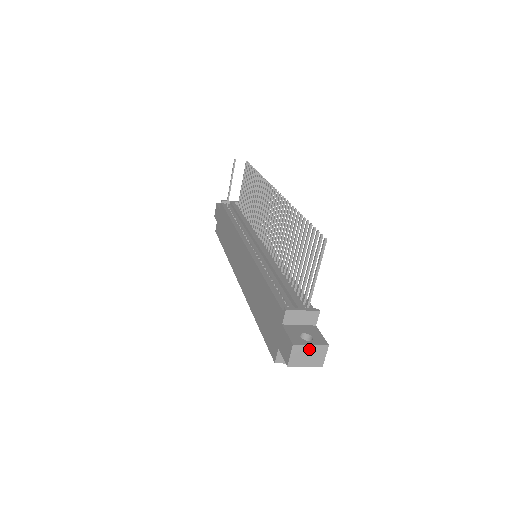
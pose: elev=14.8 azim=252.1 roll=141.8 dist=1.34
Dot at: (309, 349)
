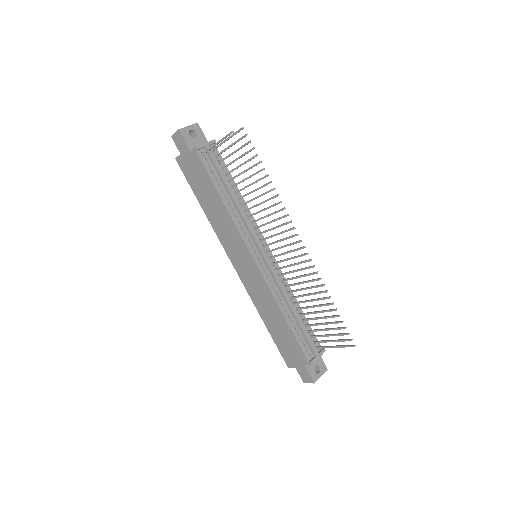
Dot at: (319, 376)
